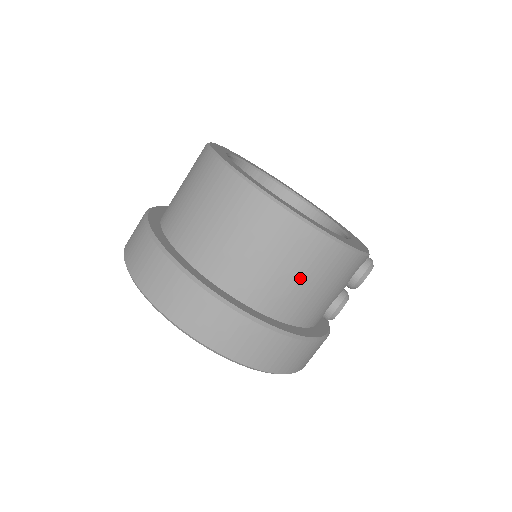
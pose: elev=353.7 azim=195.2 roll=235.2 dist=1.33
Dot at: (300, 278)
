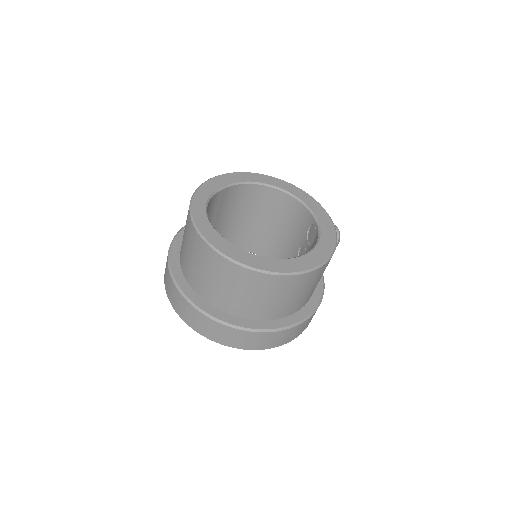
Dot at: (310, 289)
